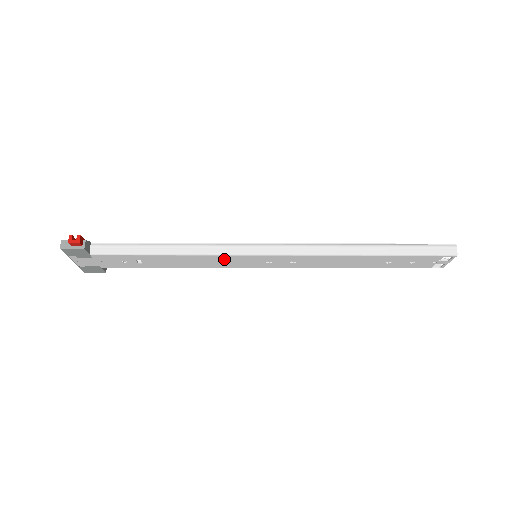
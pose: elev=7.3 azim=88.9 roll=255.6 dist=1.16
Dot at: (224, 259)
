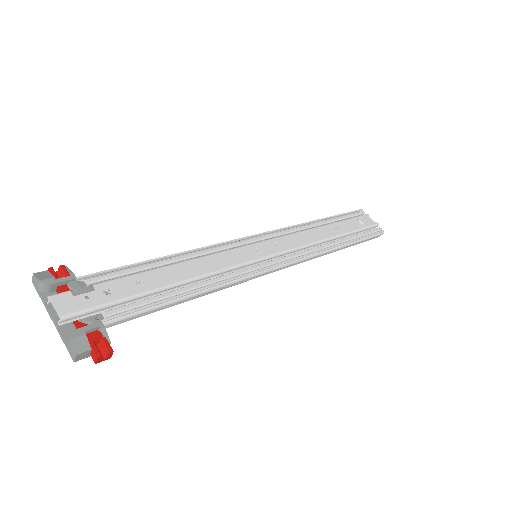
Dot at: occluded
